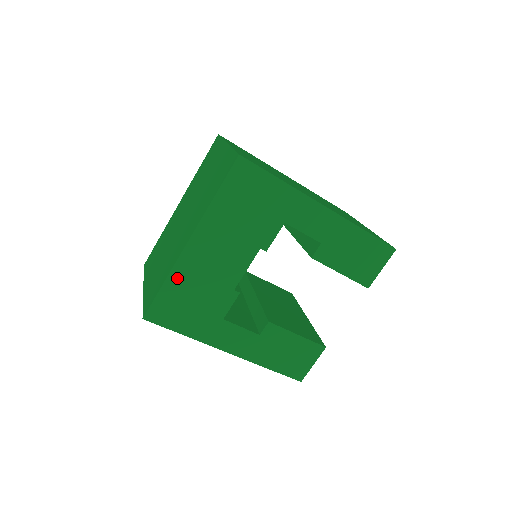
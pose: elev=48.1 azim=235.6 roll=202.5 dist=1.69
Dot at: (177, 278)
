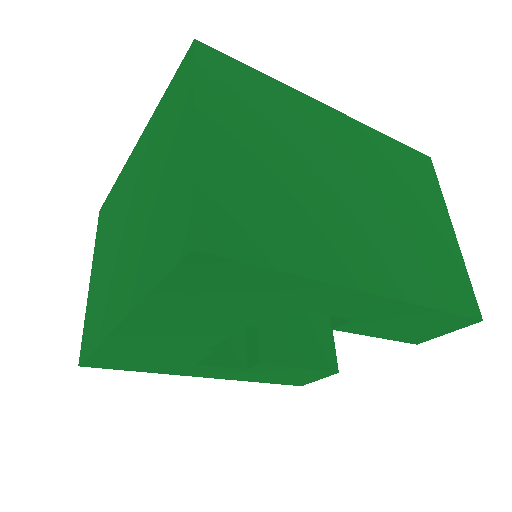
Dot at: (114, 346)
